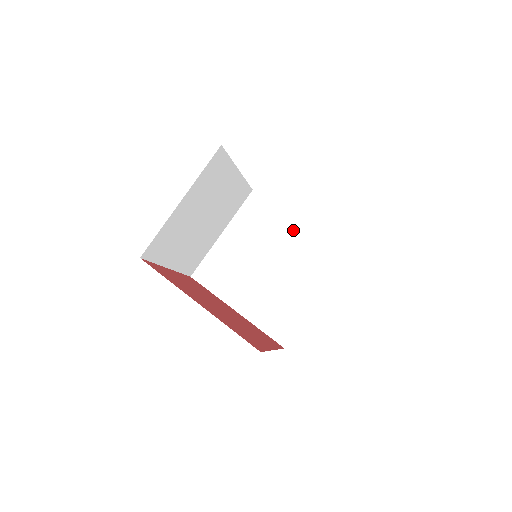
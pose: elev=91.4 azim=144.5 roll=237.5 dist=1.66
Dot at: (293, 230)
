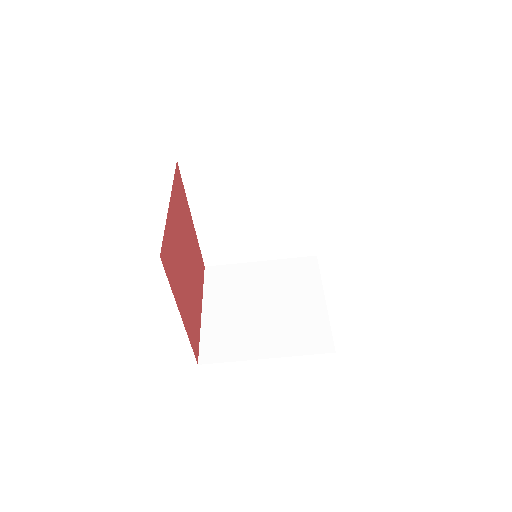
Dot at: (303, 207)
